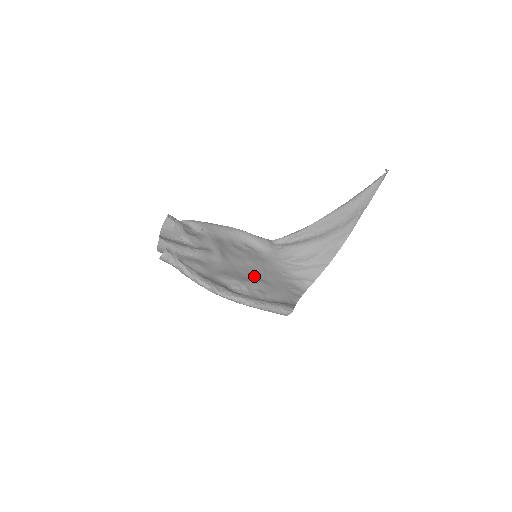
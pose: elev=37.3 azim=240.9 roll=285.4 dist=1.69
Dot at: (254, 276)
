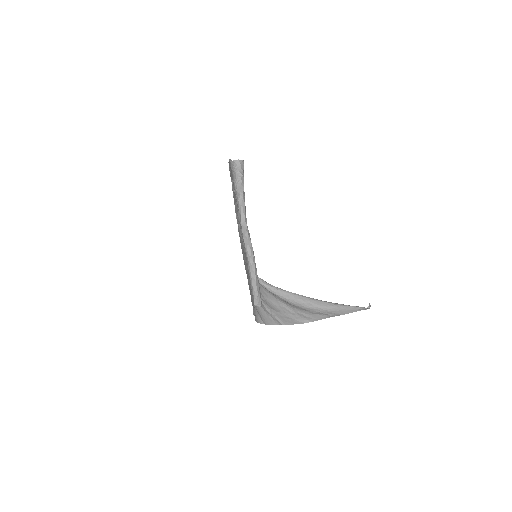
Dot at: occluded
